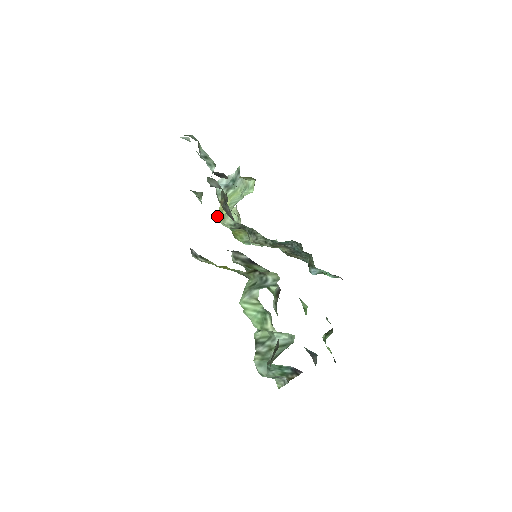
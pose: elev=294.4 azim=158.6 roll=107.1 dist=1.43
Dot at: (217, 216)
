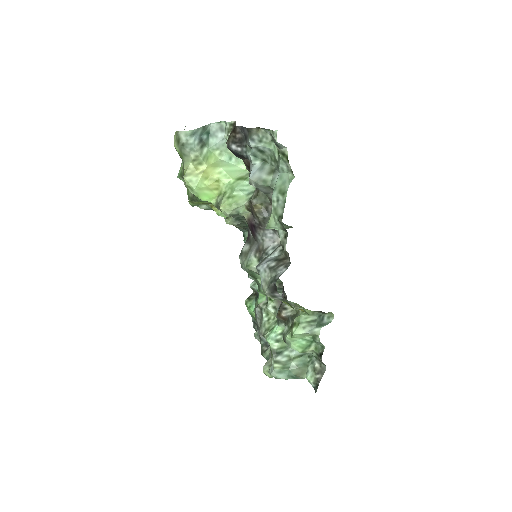
Dot at: (185, 178)
